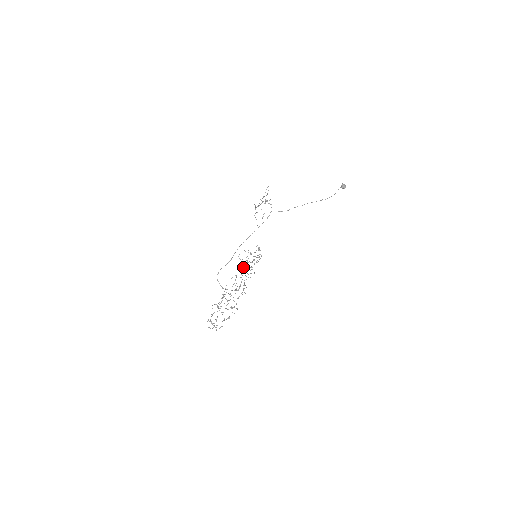
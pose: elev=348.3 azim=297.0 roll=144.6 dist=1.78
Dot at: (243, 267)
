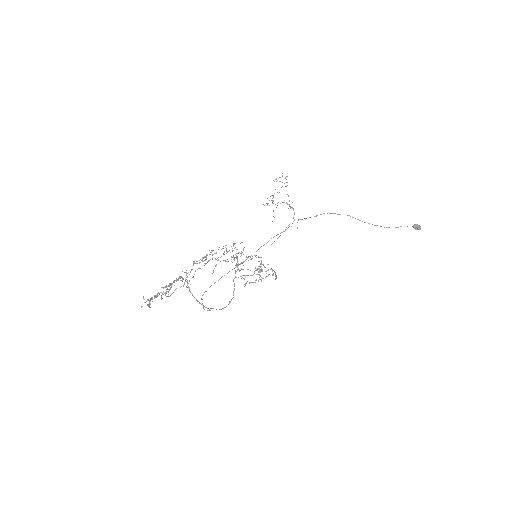
Dot at: (235, 271)
